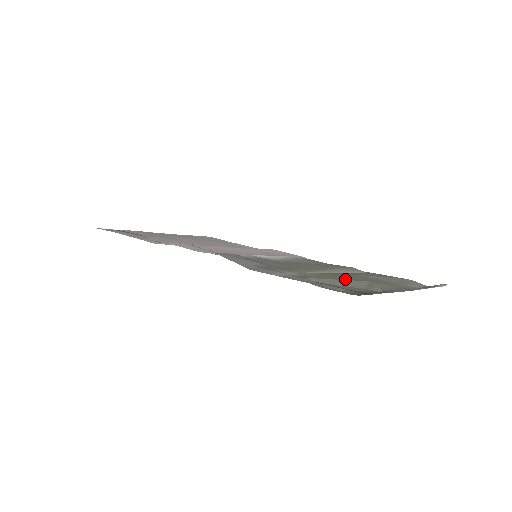
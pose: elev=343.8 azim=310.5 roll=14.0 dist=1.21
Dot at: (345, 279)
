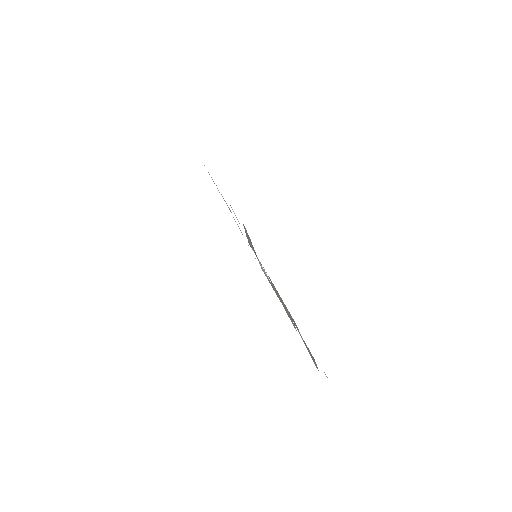
Dot at: occluded
